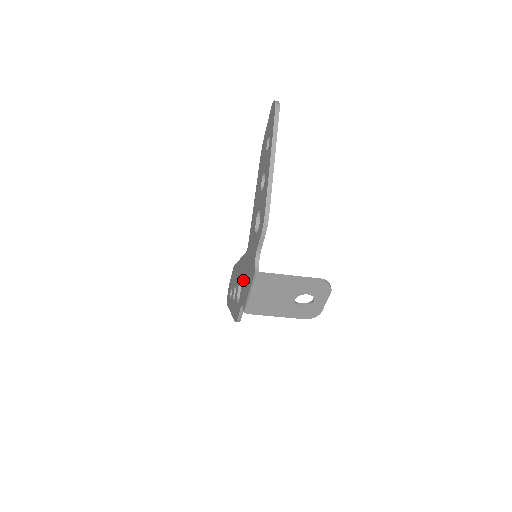
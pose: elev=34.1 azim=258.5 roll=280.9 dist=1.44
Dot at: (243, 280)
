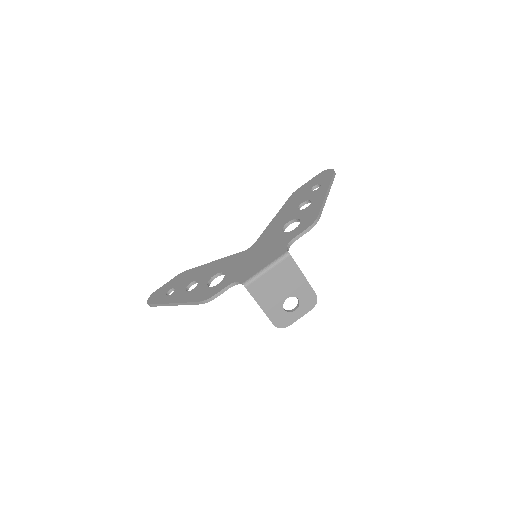
Dot at: (237, 267)
